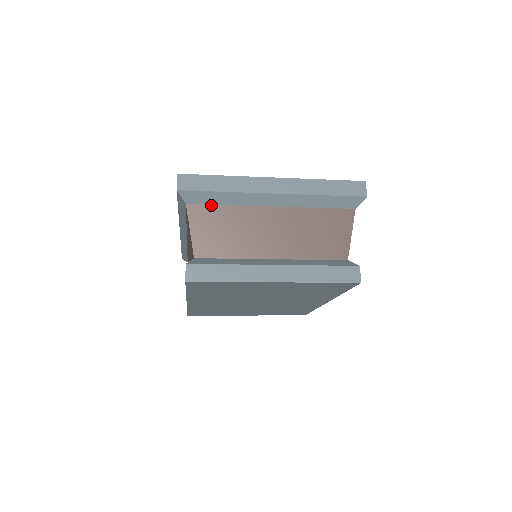
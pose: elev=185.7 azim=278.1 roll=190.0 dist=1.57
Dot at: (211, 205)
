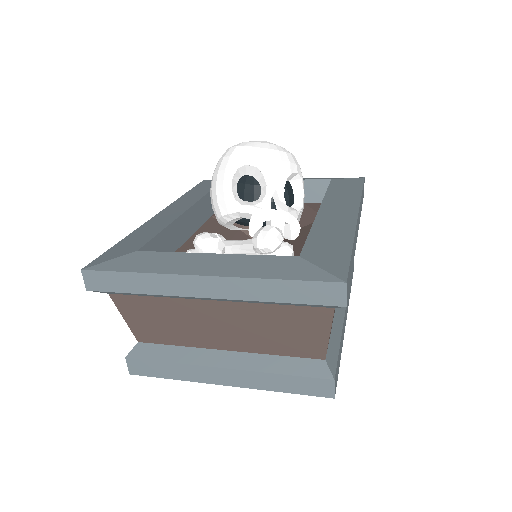
Dot at: (136, 296)
